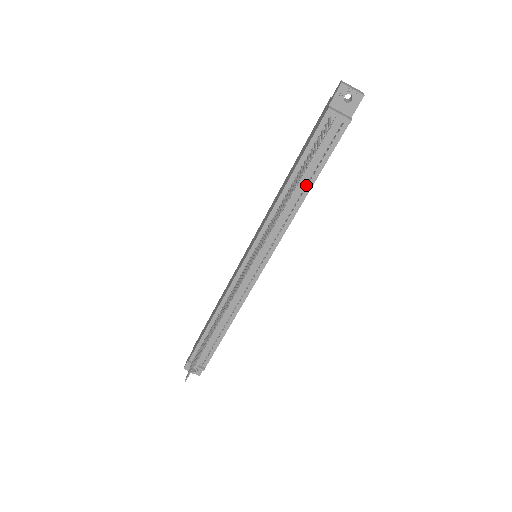
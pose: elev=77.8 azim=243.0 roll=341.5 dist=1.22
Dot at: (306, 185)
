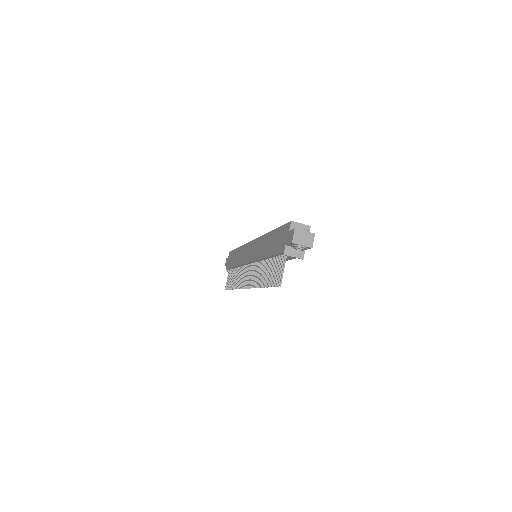
Dot at: occluded
